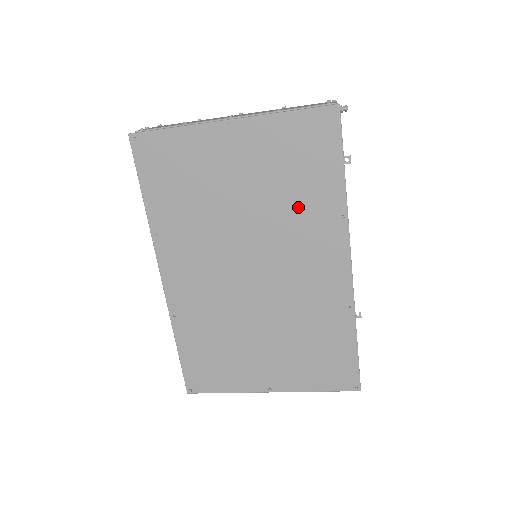
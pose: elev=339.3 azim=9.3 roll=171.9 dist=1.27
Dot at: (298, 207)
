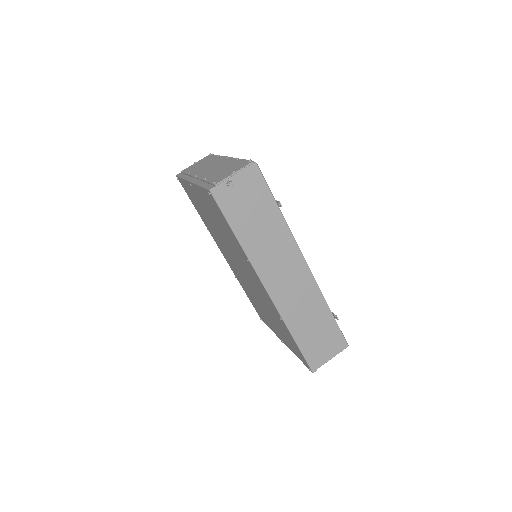
Dot at: (233, 244)
